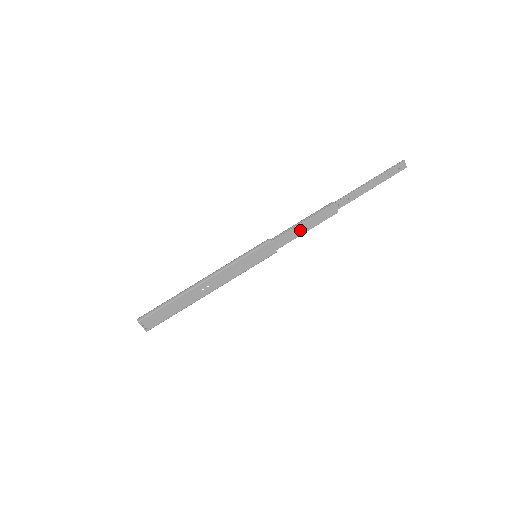
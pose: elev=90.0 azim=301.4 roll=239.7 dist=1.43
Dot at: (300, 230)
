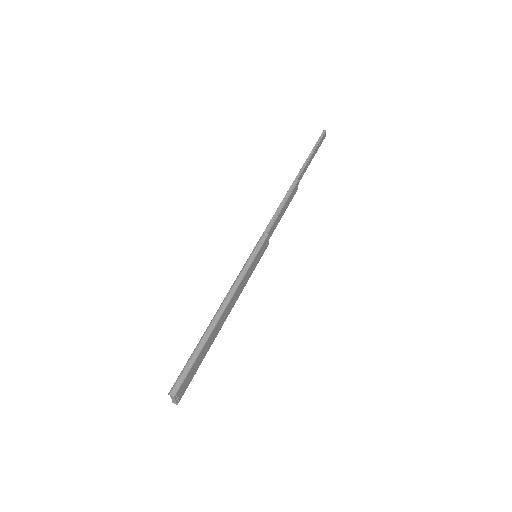
Dot at: (281, 215)
